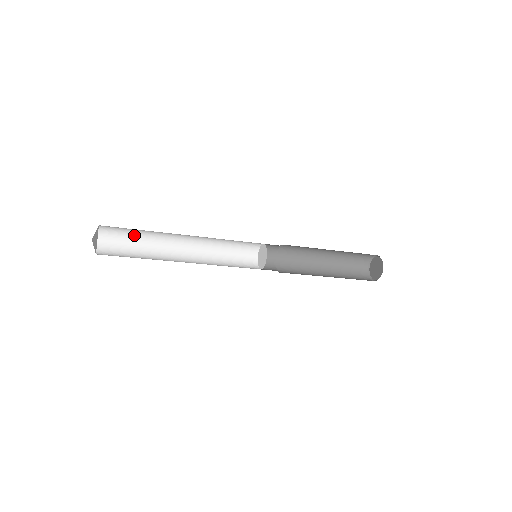
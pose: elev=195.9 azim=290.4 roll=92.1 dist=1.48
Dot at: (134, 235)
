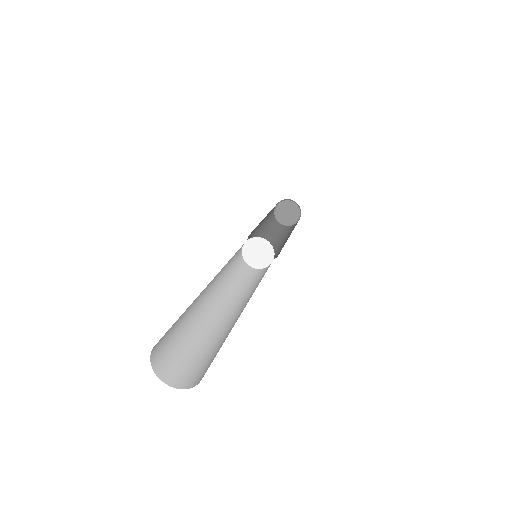
Dot at: (180, 316)
